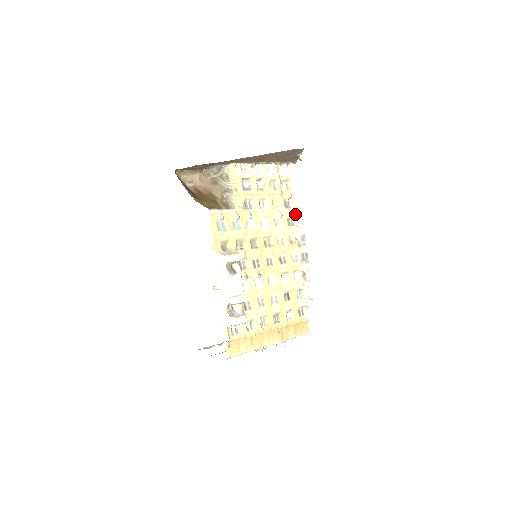
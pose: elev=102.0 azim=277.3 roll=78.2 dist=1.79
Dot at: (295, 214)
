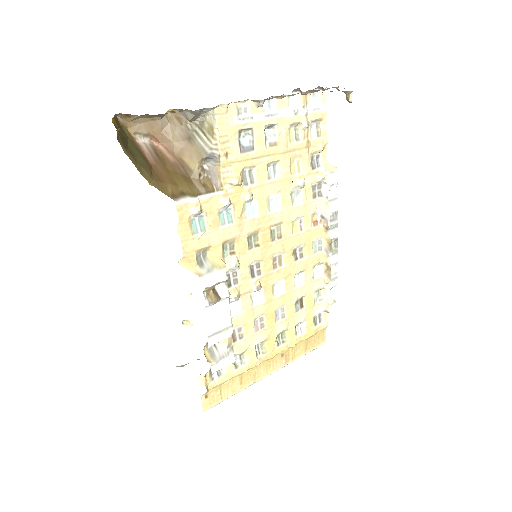
Dot at: (326, 179)
